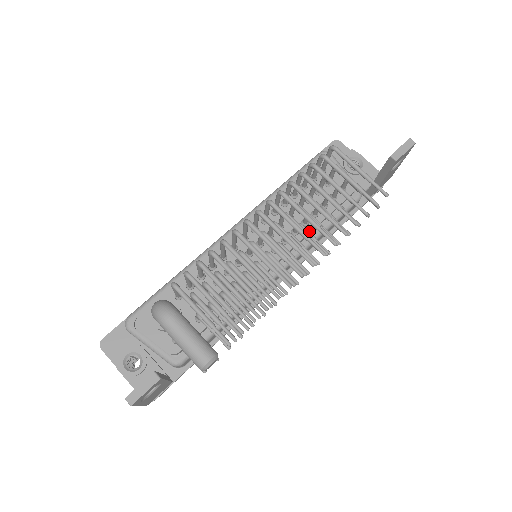
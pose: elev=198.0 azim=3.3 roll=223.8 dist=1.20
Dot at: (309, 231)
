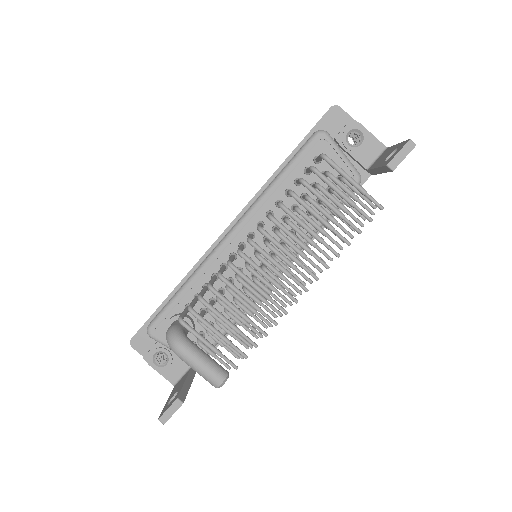
Dot at: (304, 243)
